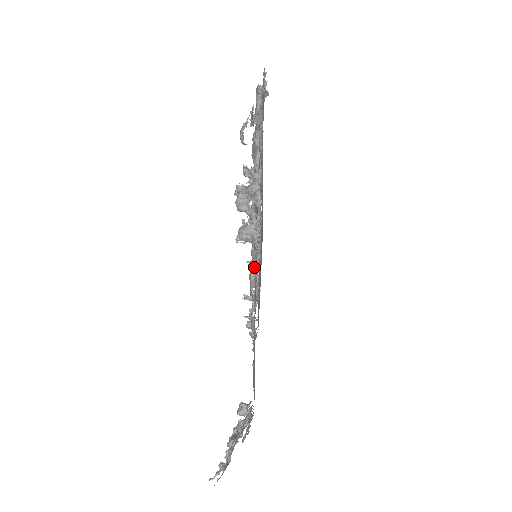
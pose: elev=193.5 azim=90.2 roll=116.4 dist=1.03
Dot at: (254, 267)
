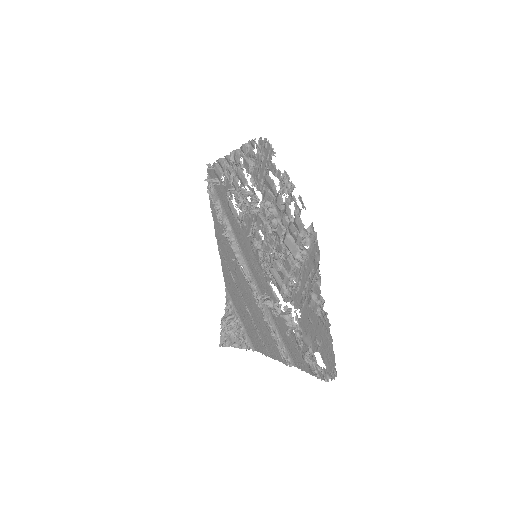
Dot at: (275, 339)
